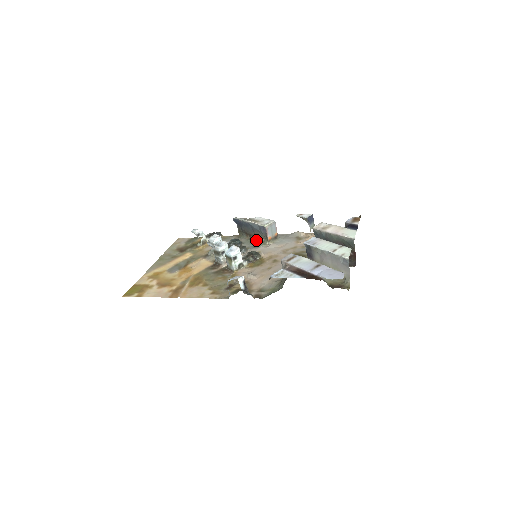
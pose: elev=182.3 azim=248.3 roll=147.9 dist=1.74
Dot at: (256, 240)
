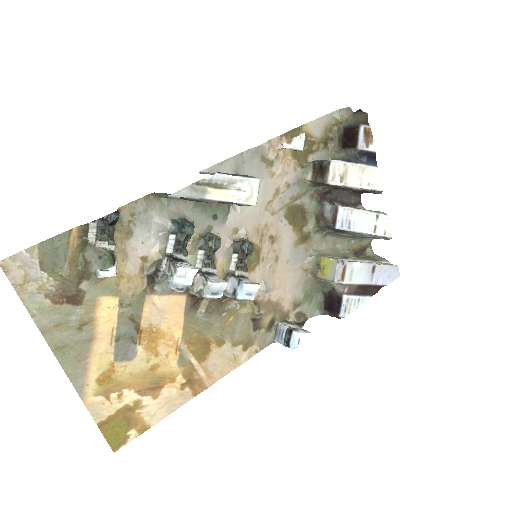
Dot at: (210, 203)
